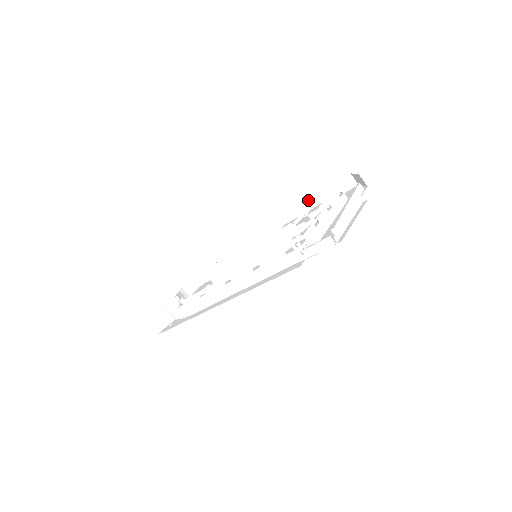
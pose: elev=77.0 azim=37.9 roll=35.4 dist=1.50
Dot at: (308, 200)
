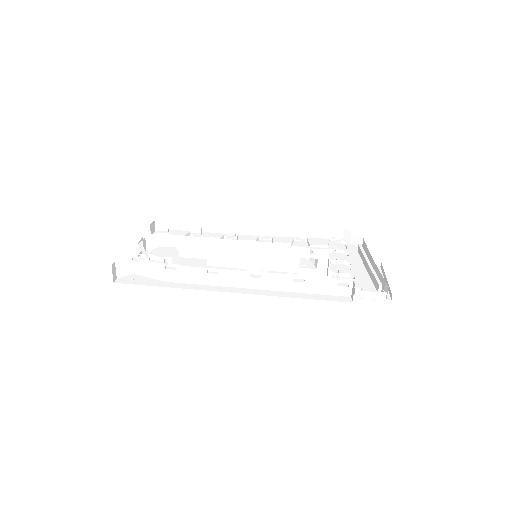
Dot at: (296, 226)
